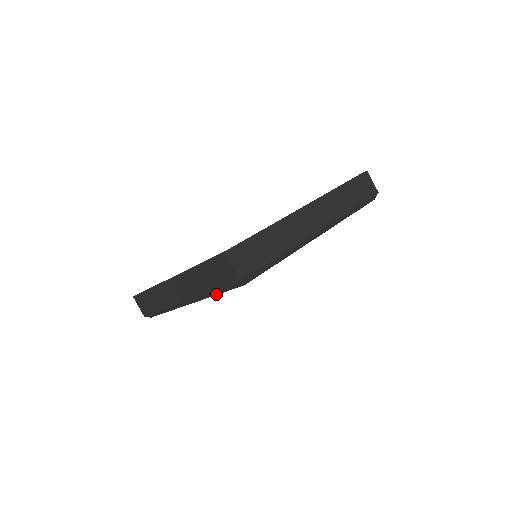
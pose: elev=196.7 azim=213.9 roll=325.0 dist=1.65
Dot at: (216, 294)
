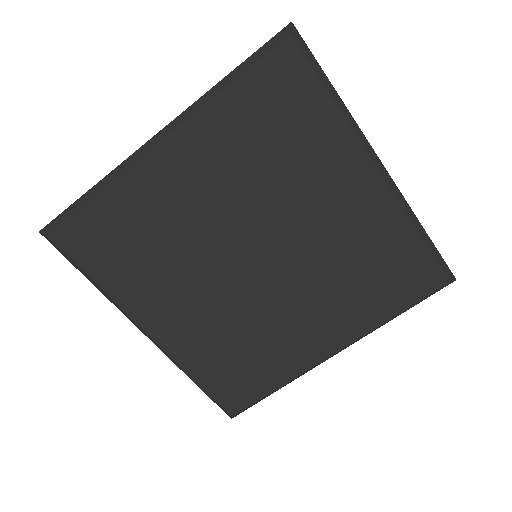
Dot at: (229, 83)
